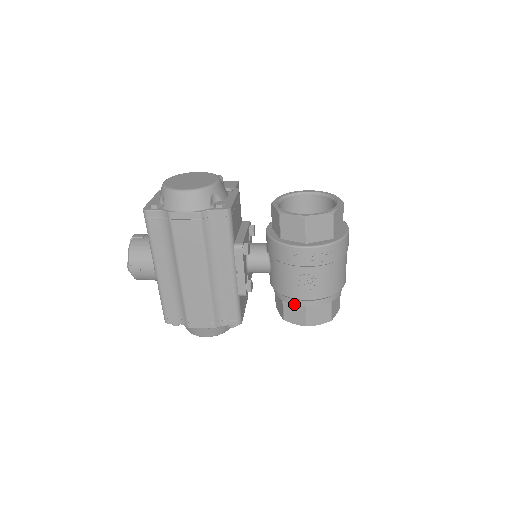
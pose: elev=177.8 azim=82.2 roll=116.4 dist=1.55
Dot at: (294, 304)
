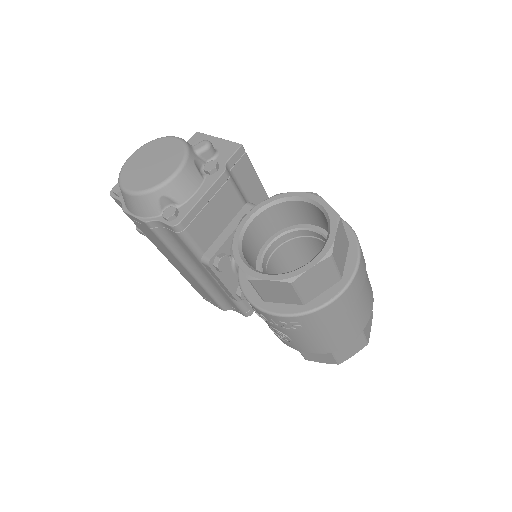
Dot at: occluded
